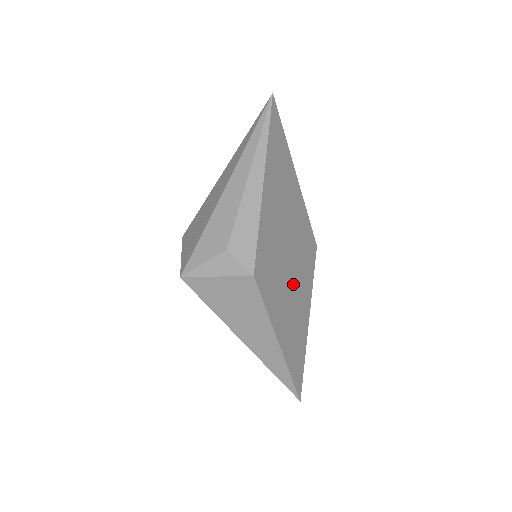
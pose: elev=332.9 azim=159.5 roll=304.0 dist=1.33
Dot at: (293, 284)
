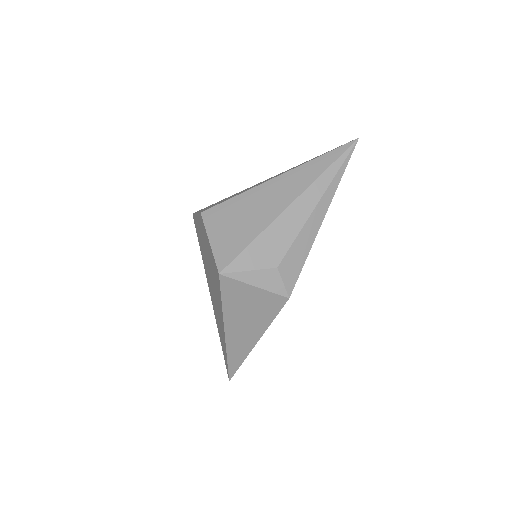
Dot at: occluded
